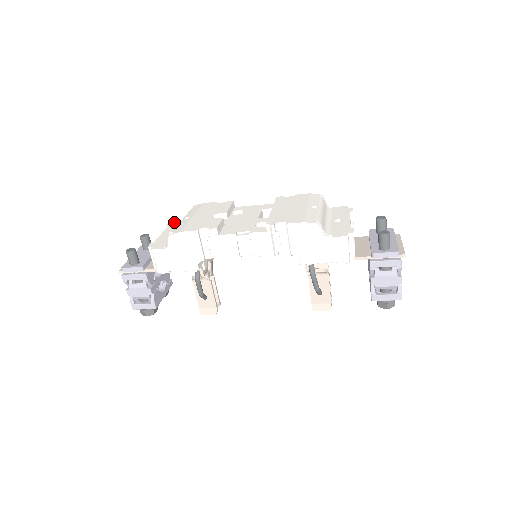
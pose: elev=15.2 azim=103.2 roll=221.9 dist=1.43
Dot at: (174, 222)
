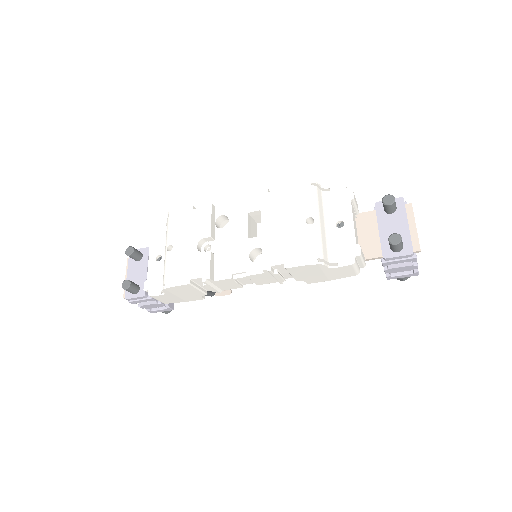
Dot at: (154, 231)
